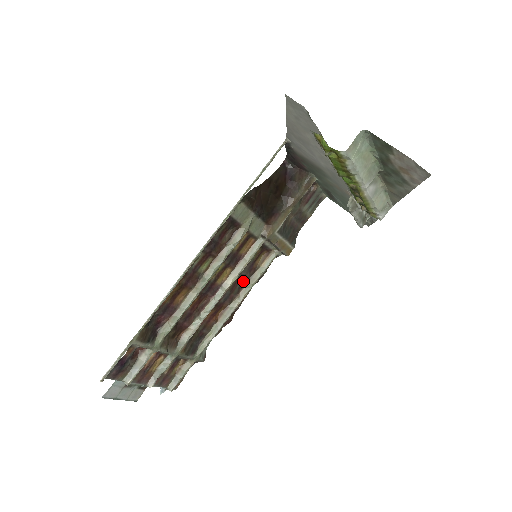
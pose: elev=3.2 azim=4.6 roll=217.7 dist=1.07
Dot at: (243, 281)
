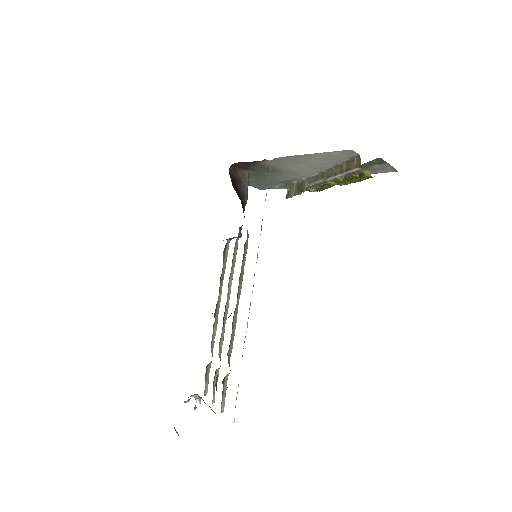
Dot at: (220, 278)
